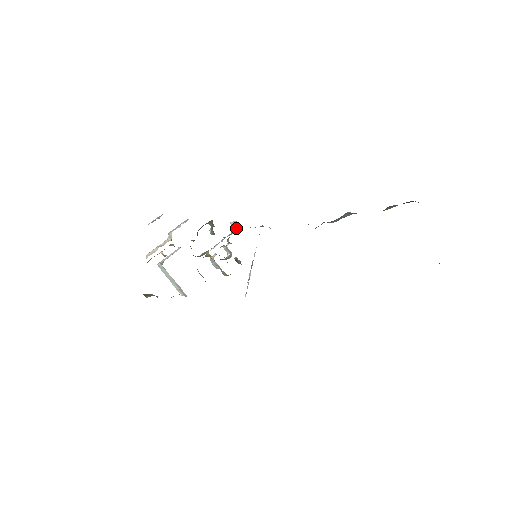
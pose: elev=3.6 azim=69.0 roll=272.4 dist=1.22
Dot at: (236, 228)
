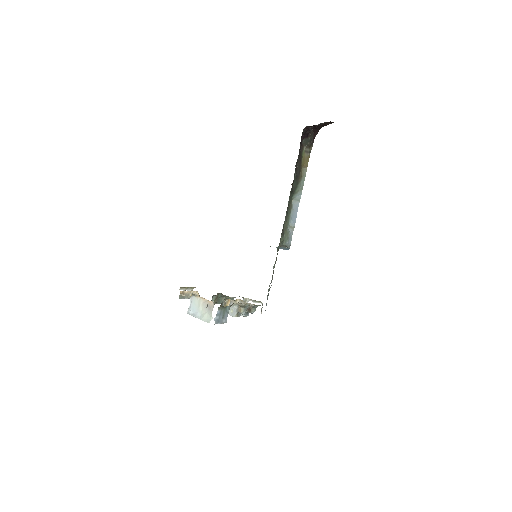
Dot at: (244, 300)
